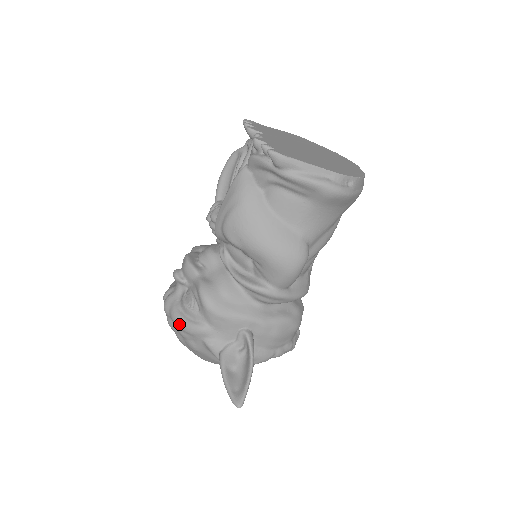
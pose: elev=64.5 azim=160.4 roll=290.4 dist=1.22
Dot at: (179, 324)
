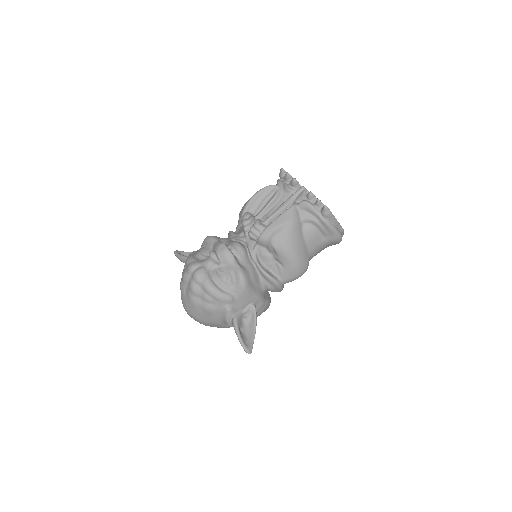
Dot at: (212, 291)
